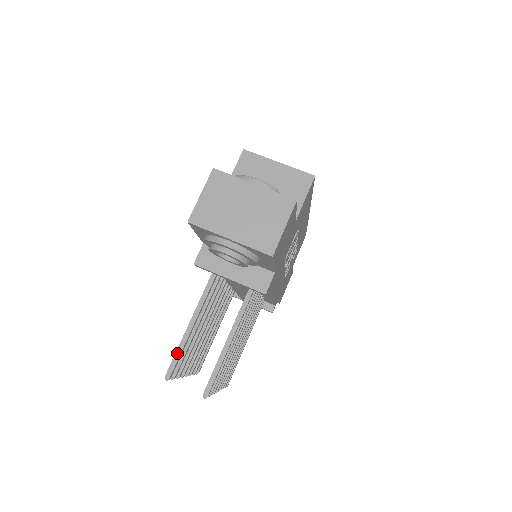
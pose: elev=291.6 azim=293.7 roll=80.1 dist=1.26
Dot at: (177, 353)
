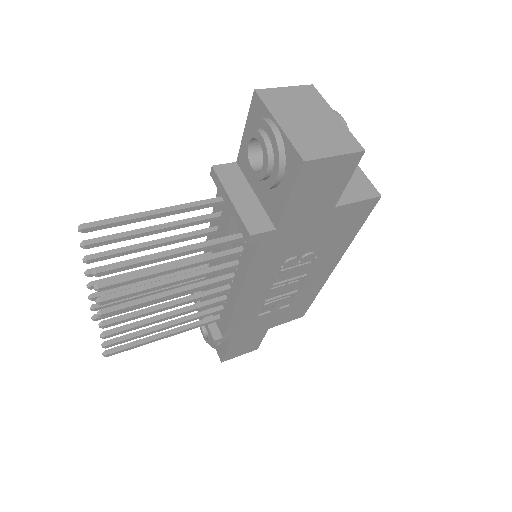
Dot at: (115, 219)
